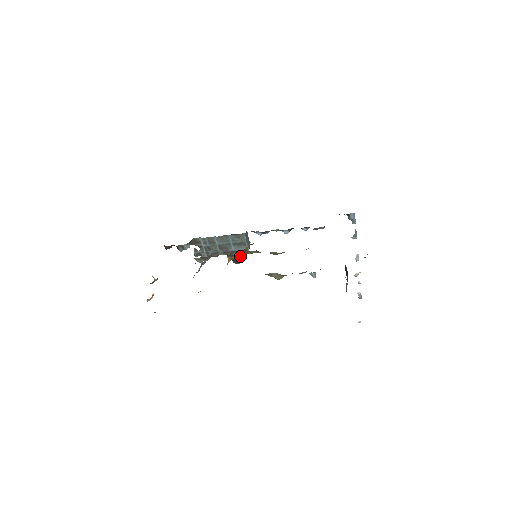
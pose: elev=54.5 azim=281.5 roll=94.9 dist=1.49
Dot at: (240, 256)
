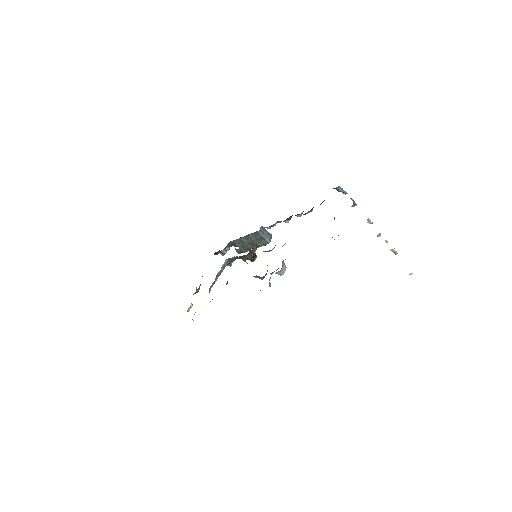
Dot at: (252, 255)
